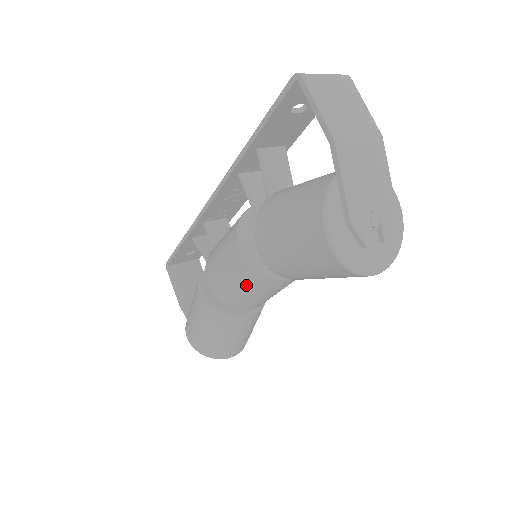
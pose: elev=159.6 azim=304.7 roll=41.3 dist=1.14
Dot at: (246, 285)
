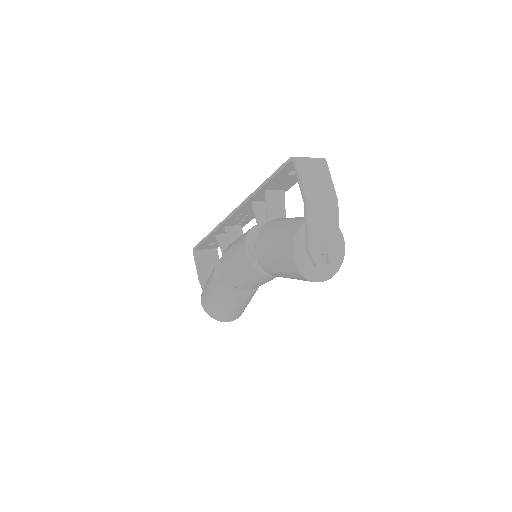
Dot at: (246, 275)
